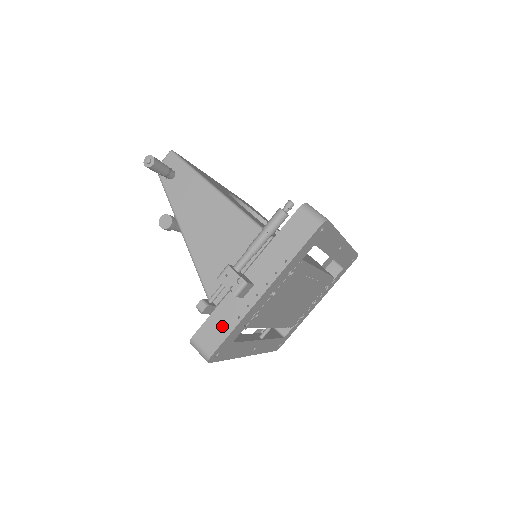
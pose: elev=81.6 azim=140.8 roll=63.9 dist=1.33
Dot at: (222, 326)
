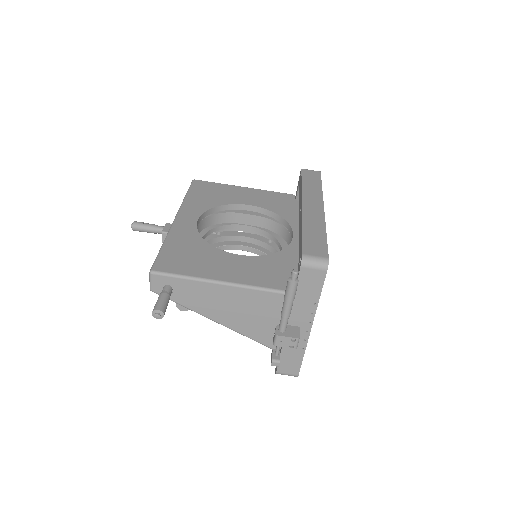
Dot at: (294, 358)
